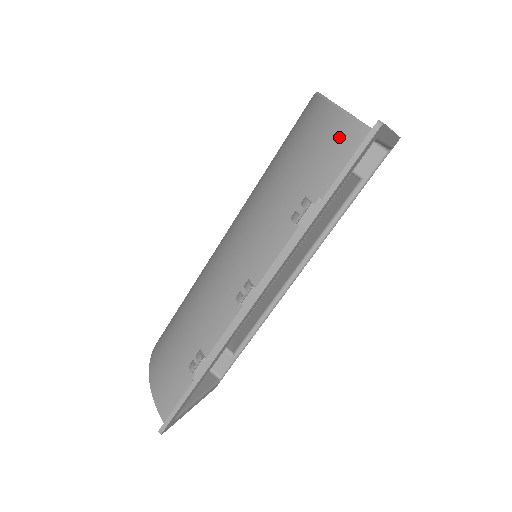
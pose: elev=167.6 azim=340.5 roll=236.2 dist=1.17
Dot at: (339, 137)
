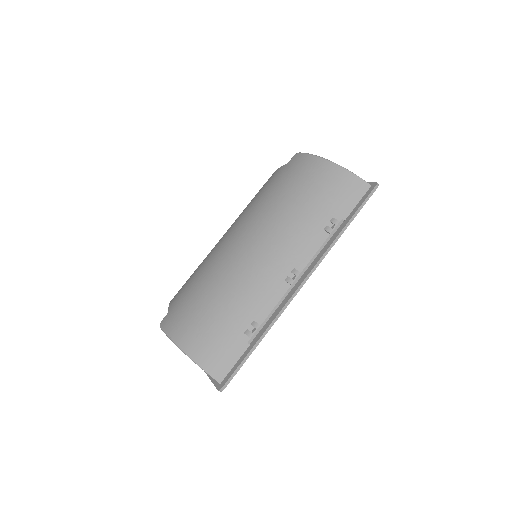
Dot at: (351, 186)
